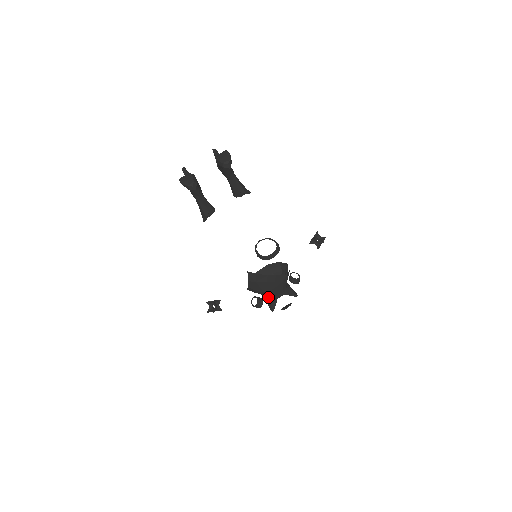
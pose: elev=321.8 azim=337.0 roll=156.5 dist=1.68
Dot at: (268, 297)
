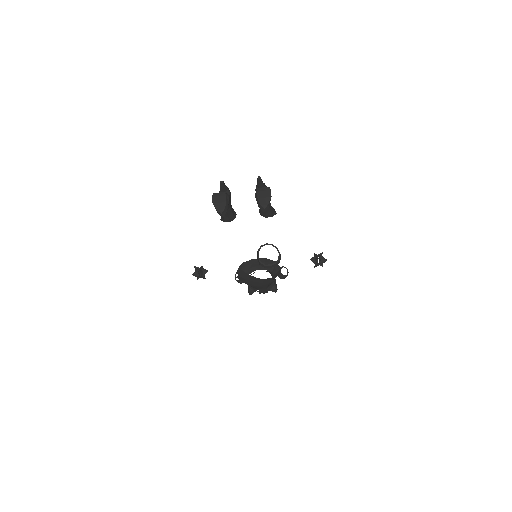
Dot at: occluded
